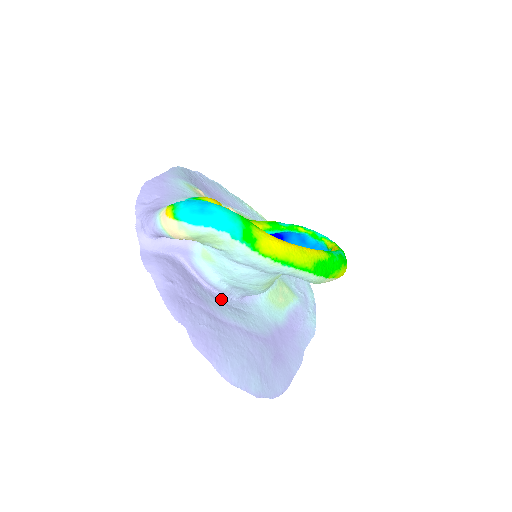
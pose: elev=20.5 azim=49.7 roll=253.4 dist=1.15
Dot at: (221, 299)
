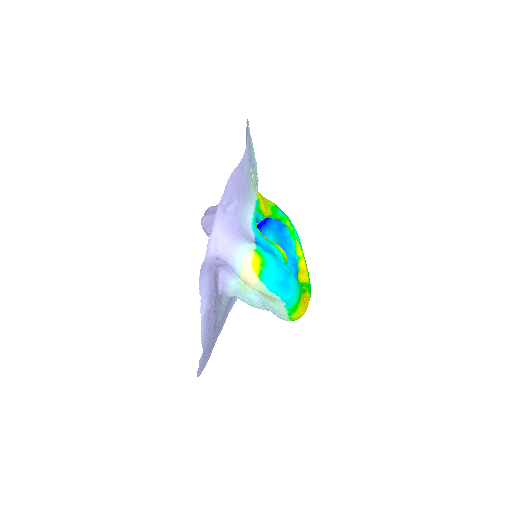
Dot at: occluded
